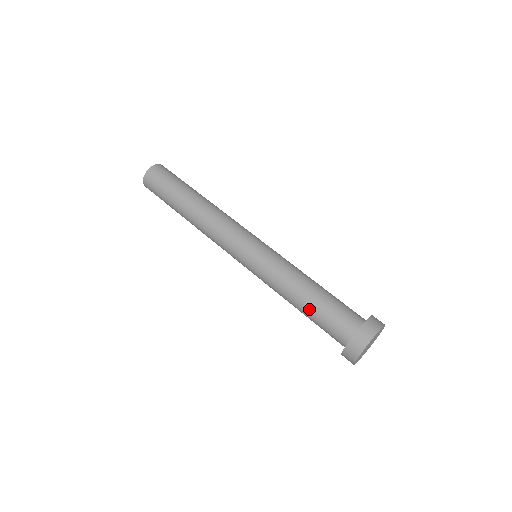
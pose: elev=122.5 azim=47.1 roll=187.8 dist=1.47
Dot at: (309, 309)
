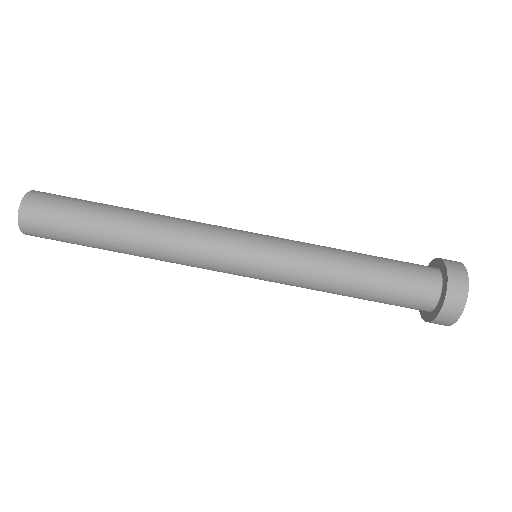
Dot at: (364, 299)
